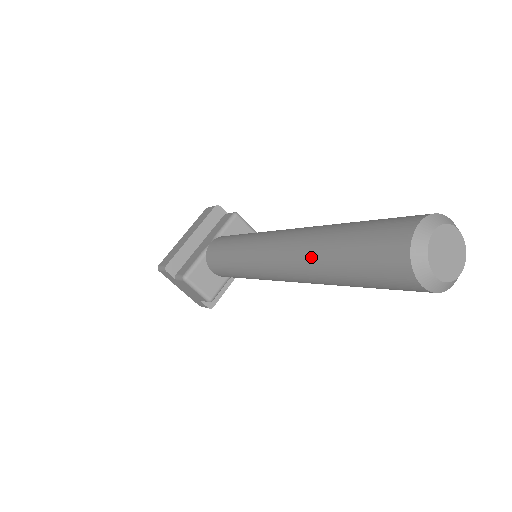
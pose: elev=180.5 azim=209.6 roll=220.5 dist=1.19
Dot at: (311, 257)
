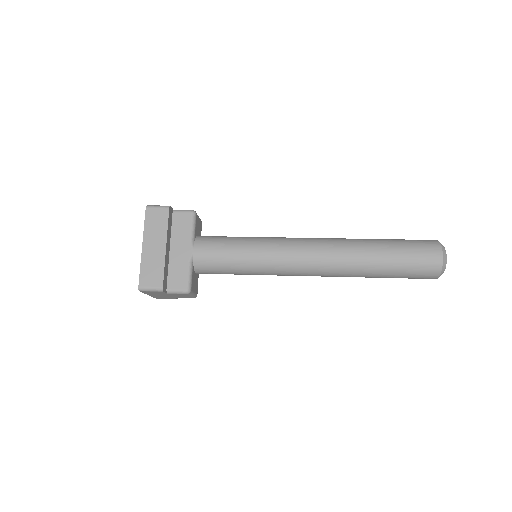
Dot at: (361, 269)
